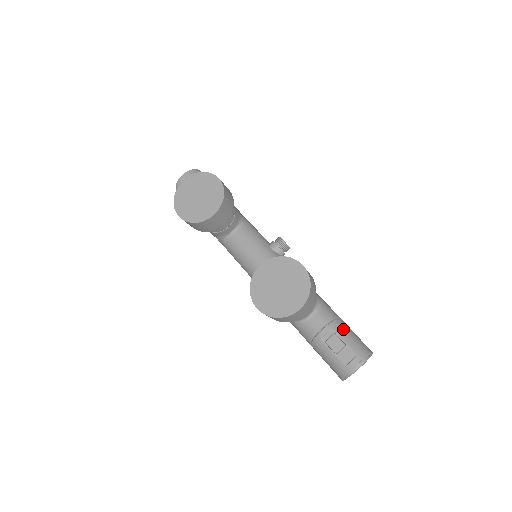
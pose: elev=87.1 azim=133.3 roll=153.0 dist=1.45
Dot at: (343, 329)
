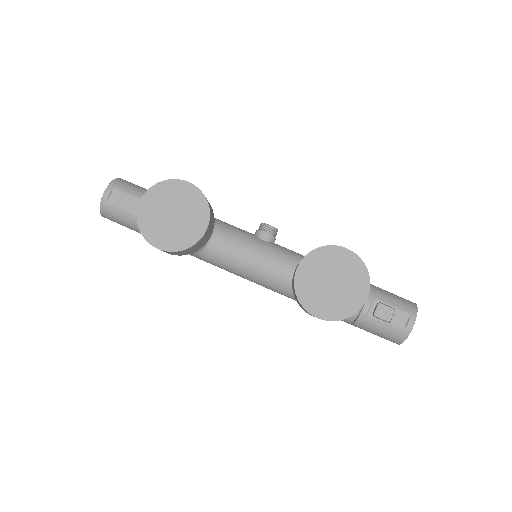
Dot at: (382, 294)
